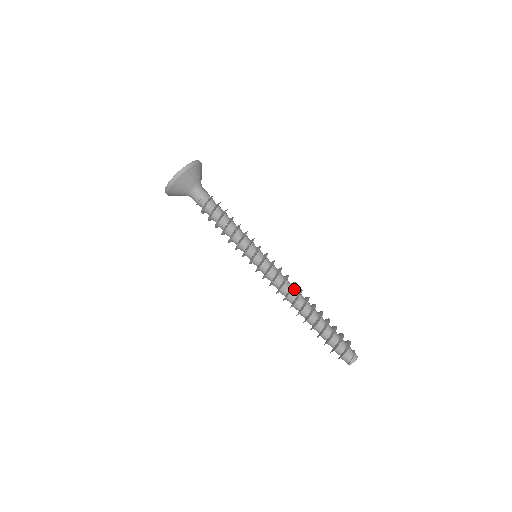
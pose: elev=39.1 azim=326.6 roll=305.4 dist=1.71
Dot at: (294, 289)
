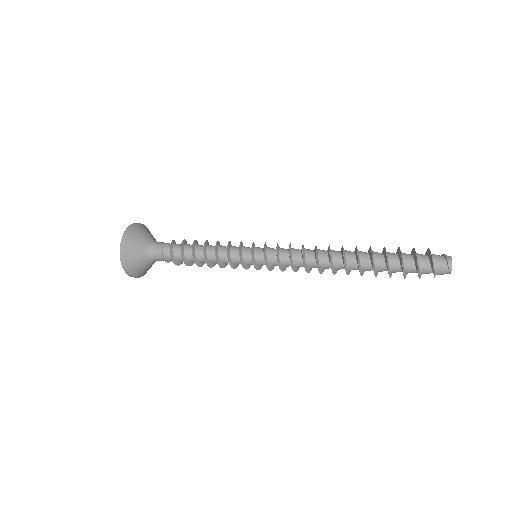
Dot at: (319, 249)
